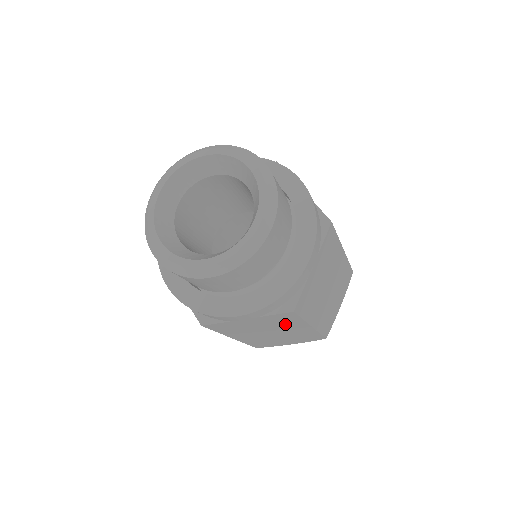
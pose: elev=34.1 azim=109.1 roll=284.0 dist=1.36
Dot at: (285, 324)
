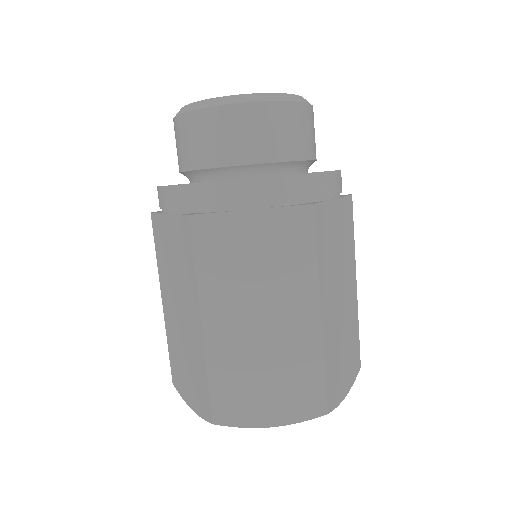
Dot at: (290, 271)
